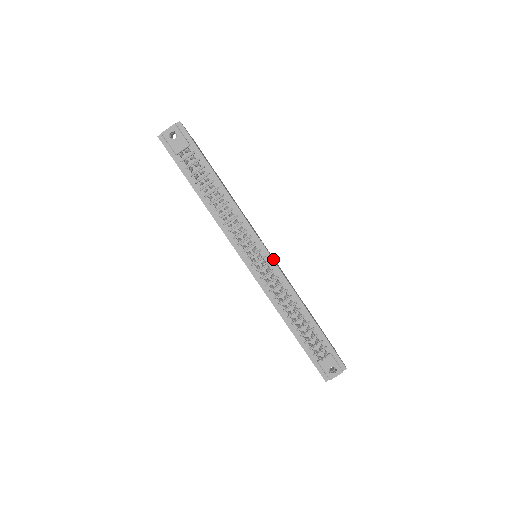
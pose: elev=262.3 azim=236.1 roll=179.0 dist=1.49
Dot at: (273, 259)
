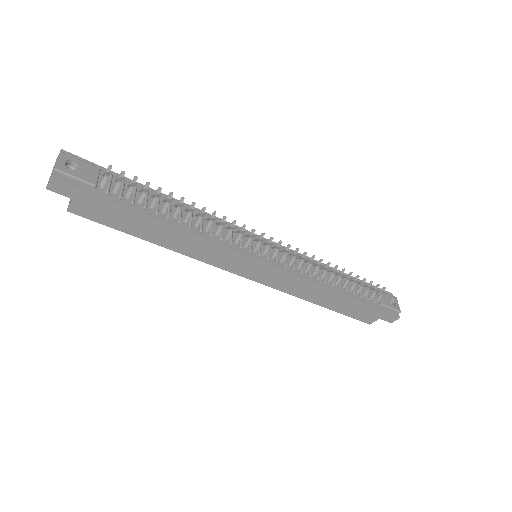
Dot at: occluded
